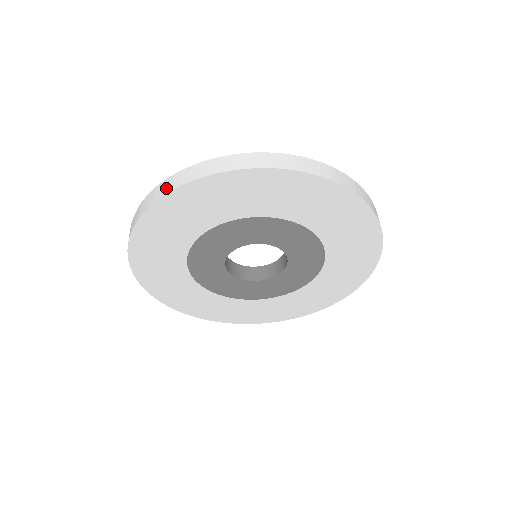
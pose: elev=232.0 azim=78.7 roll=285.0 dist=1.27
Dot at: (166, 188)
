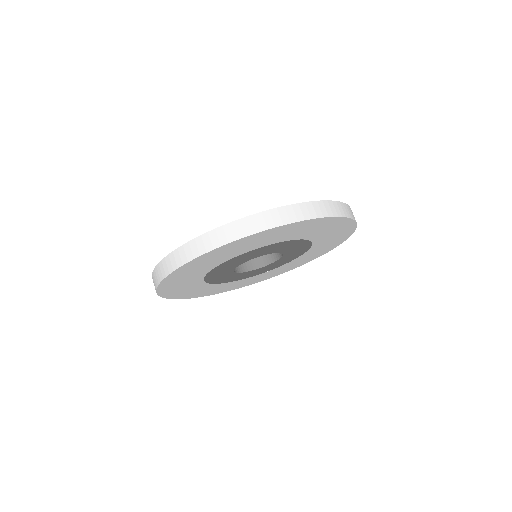
Dot at: (191, 253)
